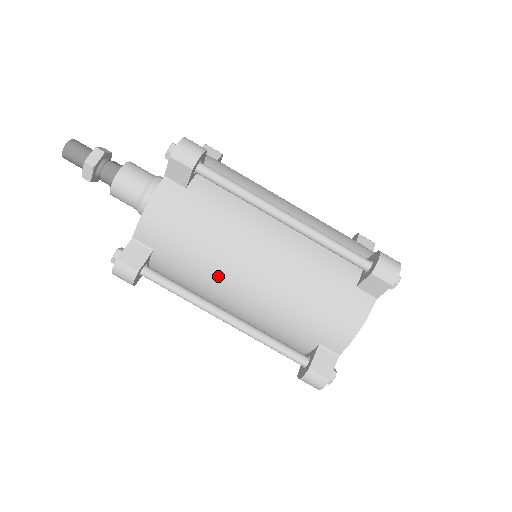
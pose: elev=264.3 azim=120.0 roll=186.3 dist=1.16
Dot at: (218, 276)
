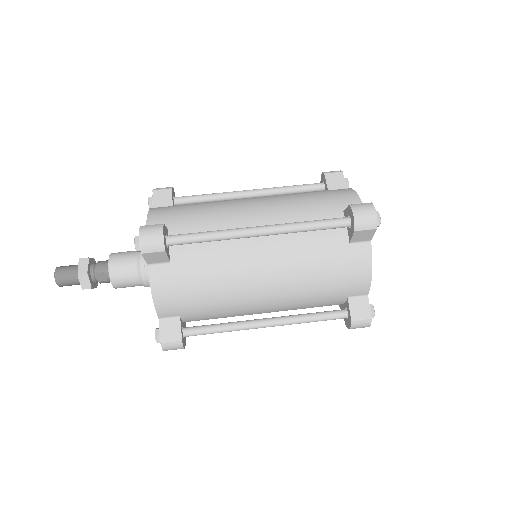
Dot at: (231, 214)
